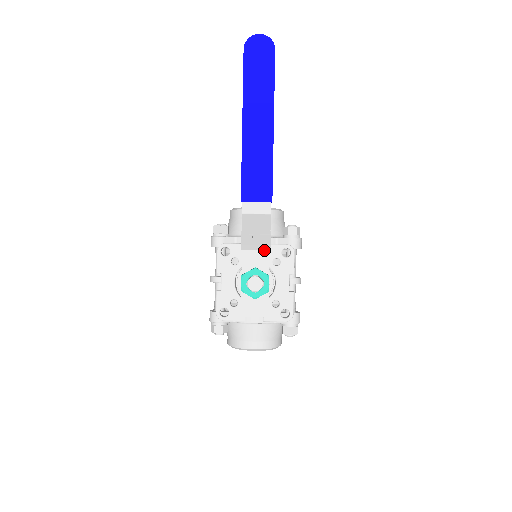
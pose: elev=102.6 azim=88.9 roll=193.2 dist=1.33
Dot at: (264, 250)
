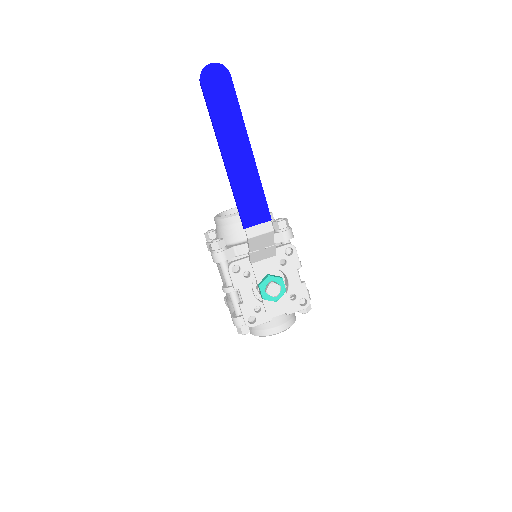
Dot at: (270, 257)
